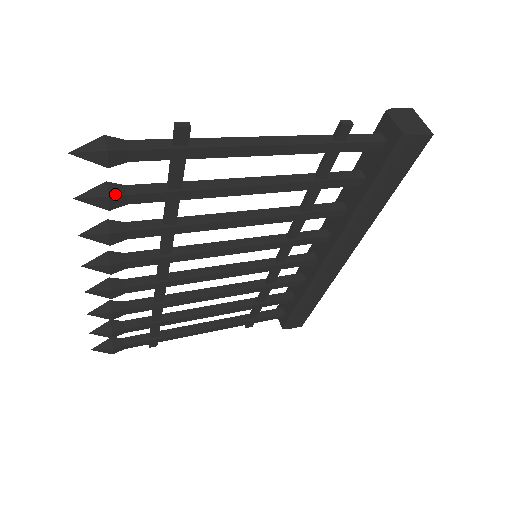
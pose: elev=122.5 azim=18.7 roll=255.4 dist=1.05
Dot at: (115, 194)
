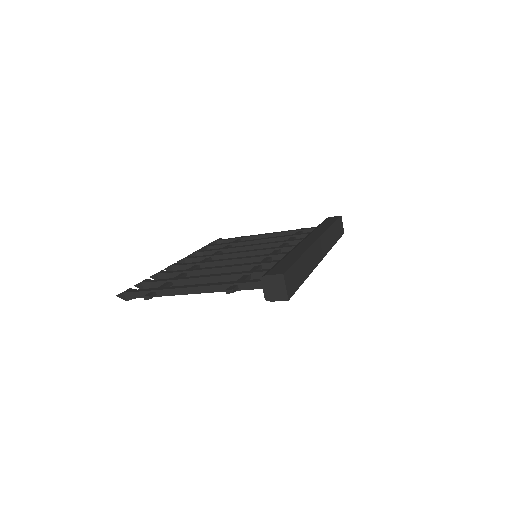
Dot at: occluded
